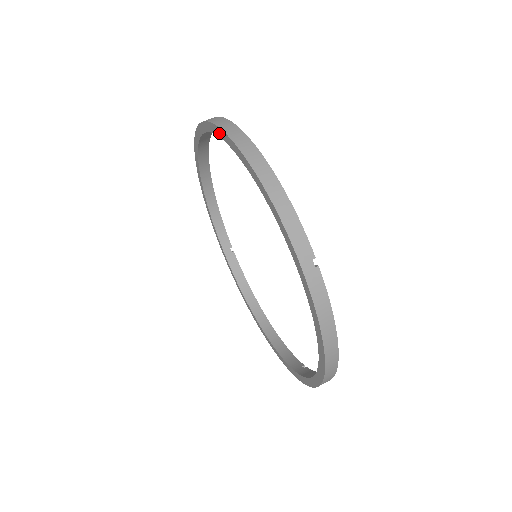
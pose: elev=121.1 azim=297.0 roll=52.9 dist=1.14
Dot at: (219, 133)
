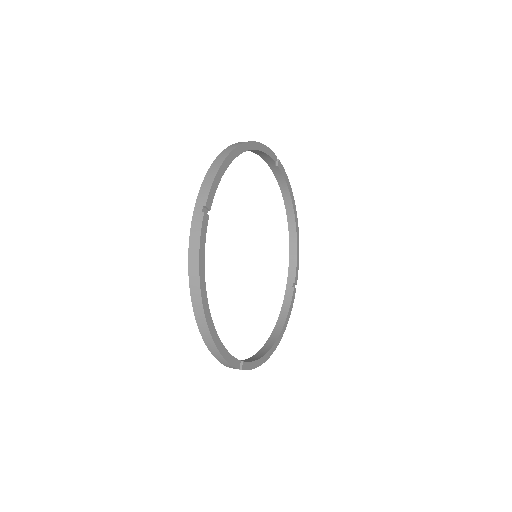
Dot at: occluded
